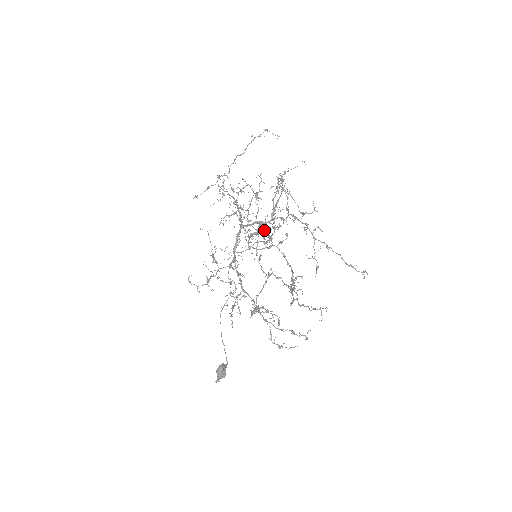
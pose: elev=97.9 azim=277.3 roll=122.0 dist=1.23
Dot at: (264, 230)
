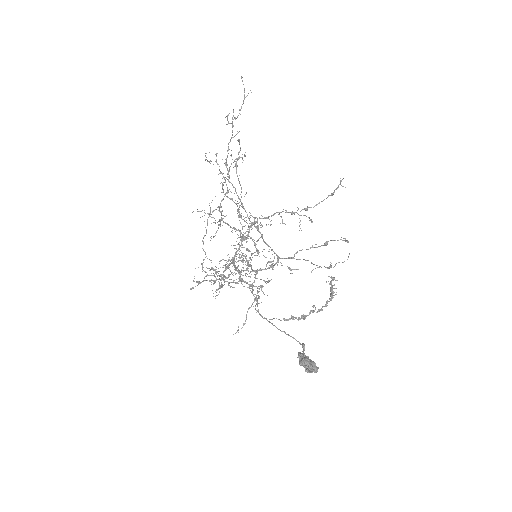
Dot at: occluded
